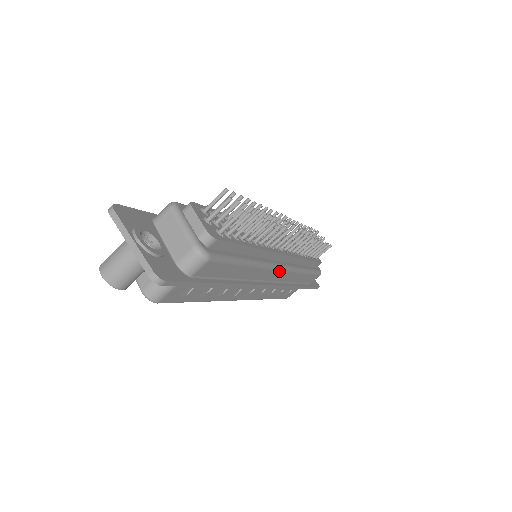
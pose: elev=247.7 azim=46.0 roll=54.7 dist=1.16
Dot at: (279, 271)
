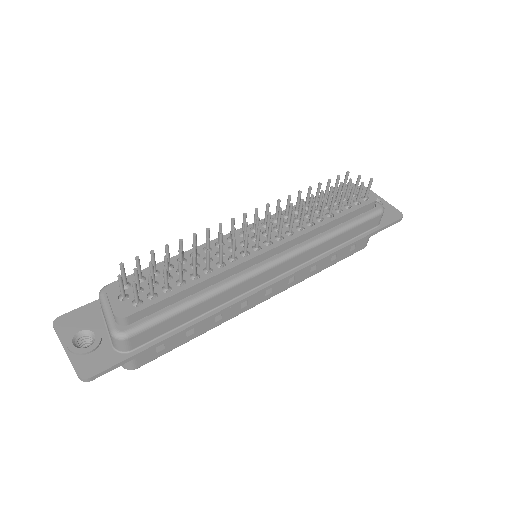
Dot at: (274, 267)
